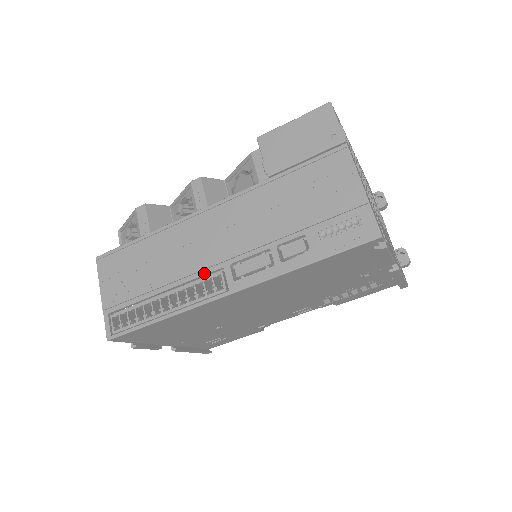
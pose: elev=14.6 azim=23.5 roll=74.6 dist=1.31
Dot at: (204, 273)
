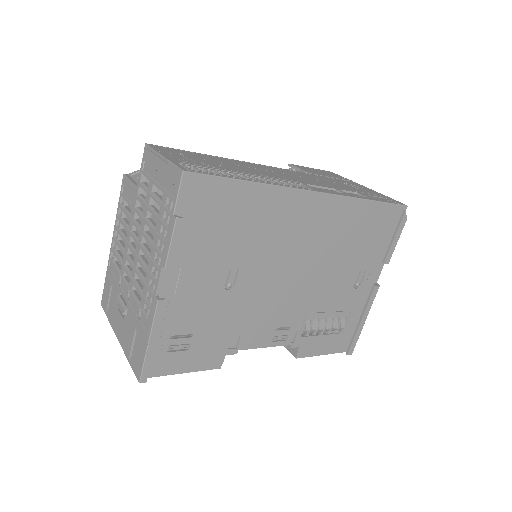
Dot at: (284, 180)
